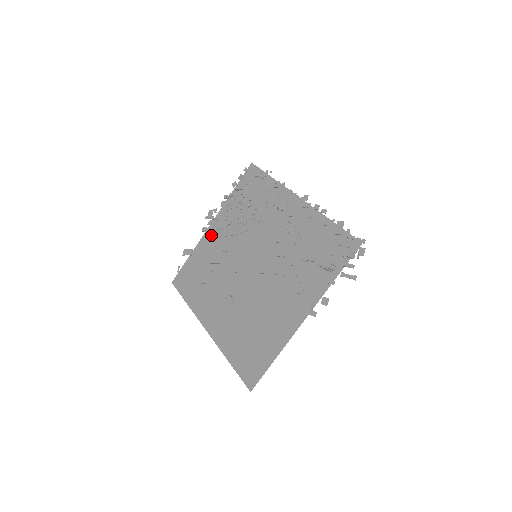
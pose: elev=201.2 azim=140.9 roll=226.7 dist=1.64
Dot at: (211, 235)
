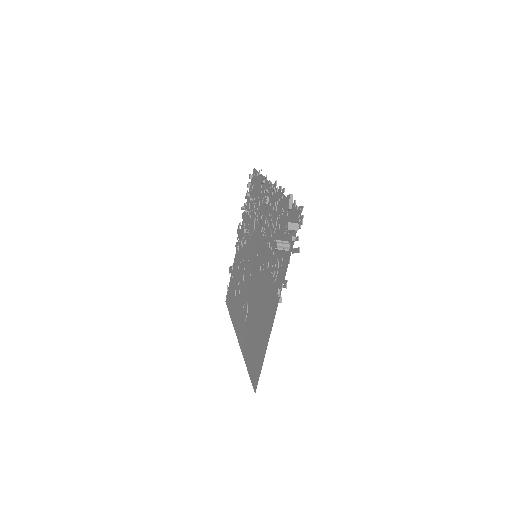
Dot at: (239, 248)
